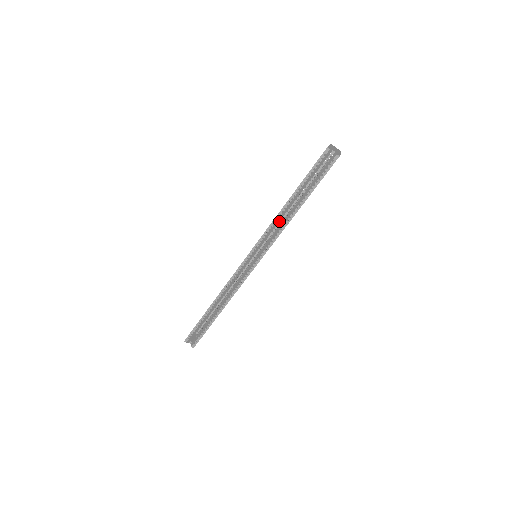
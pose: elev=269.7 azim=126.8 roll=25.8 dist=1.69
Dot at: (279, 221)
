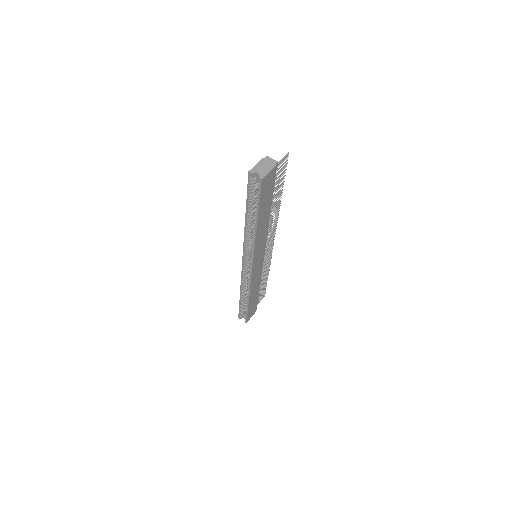
Dot at: occluded
